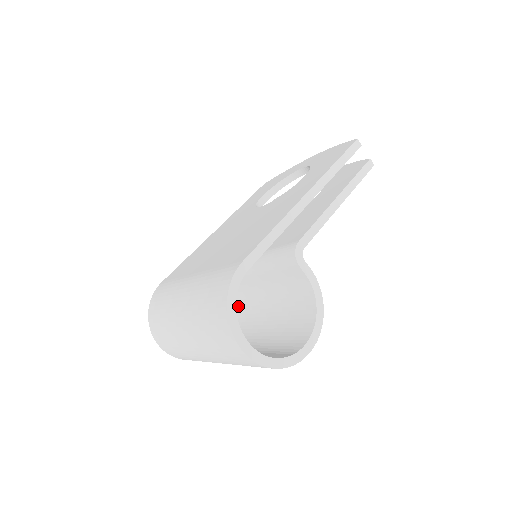
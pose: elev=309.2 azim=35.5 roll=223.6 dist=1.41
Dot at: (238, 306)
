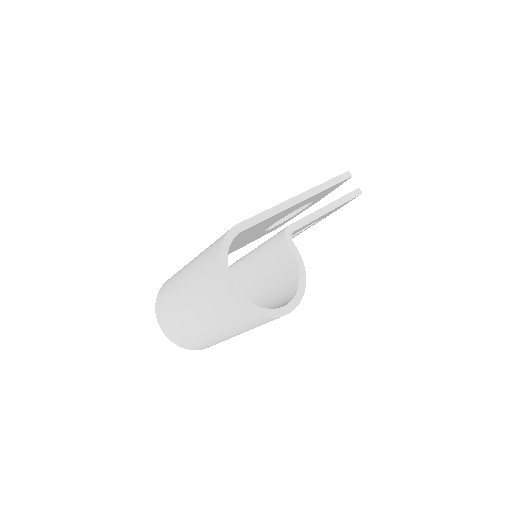
Dot at: occluded
